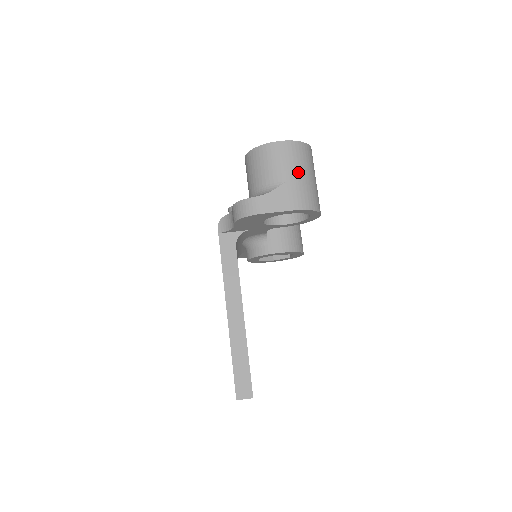
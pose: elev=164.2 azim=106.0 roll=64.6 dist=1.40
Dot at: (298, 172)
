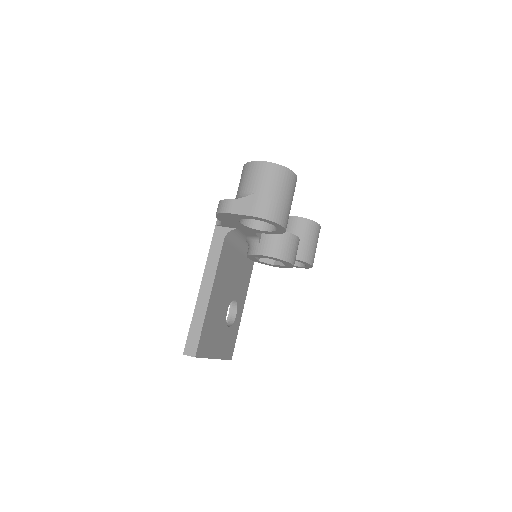
Dot at: (267, 188)
